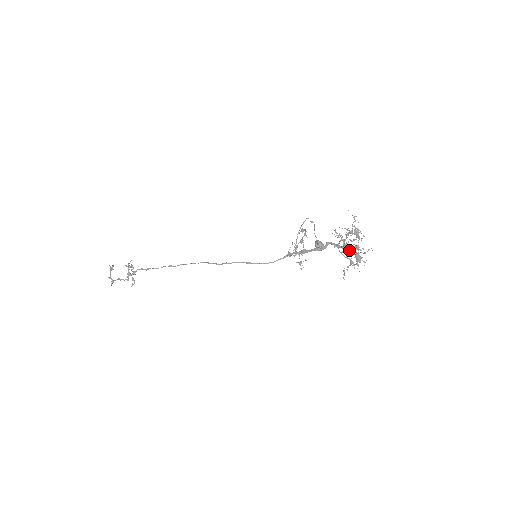
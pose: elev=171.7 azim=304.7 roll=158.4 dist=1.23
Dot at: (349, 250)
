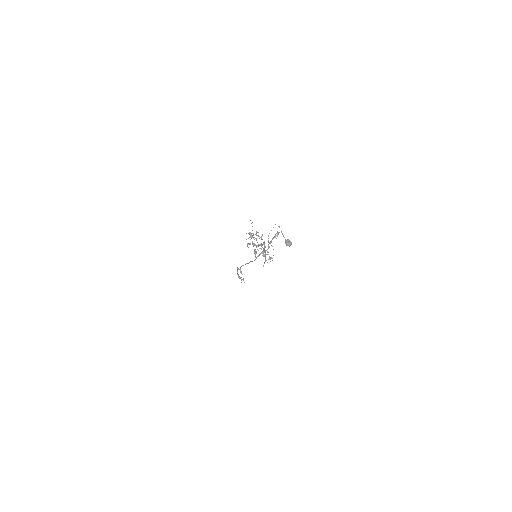
Dot at: occluded
